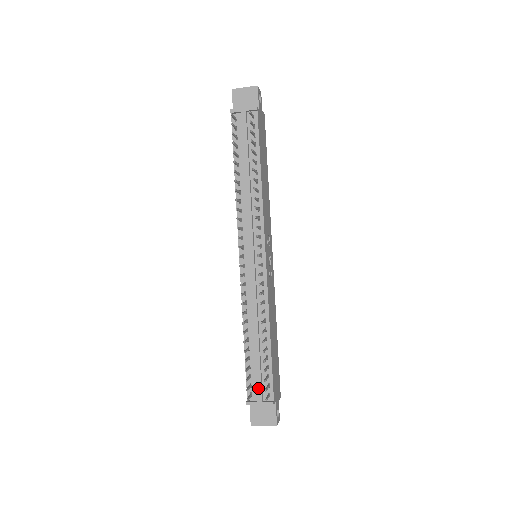
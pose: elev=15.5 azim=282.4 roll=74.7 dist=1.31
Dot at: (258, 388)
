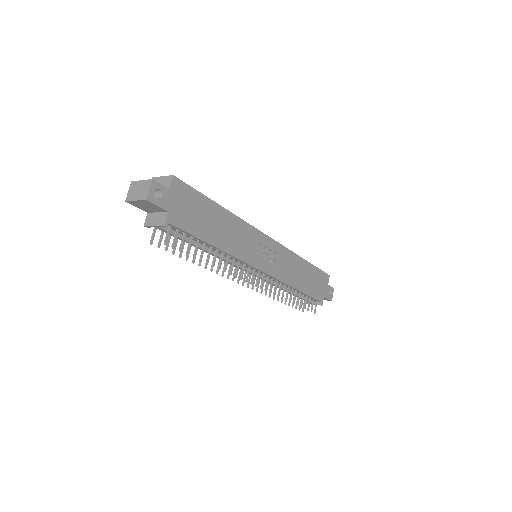
Dot at: occluded
